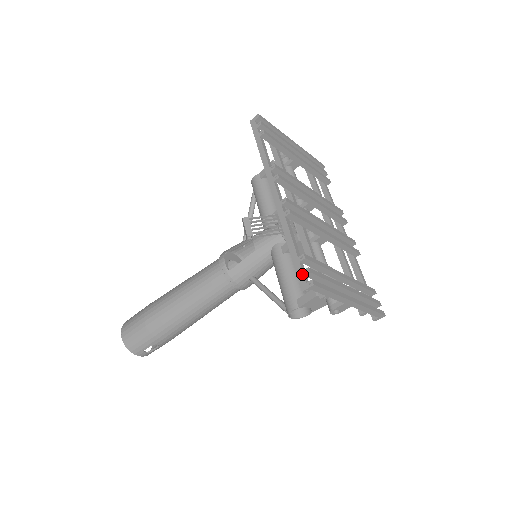
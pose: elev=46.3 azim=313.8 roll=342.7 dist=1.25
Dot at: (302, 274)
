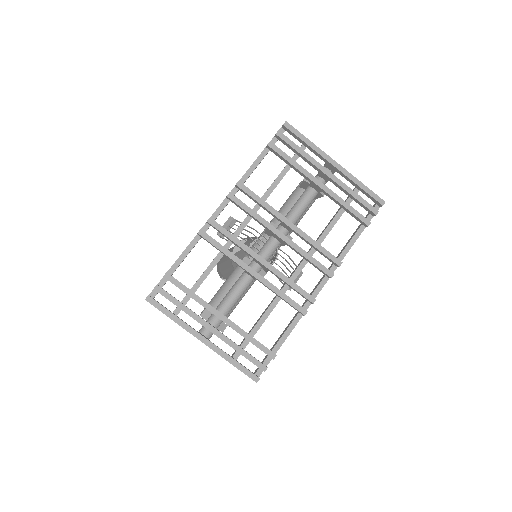
Dot at: (155, 287)
